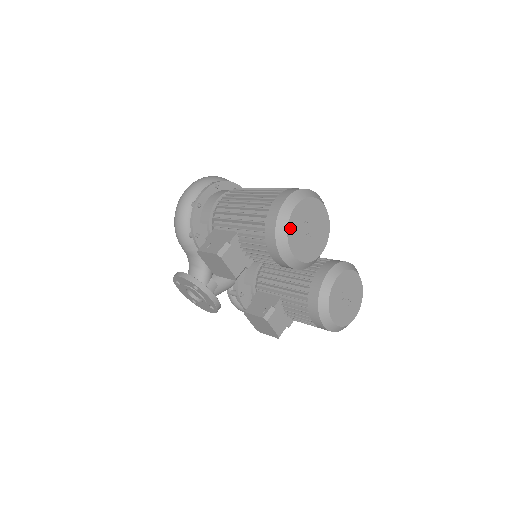
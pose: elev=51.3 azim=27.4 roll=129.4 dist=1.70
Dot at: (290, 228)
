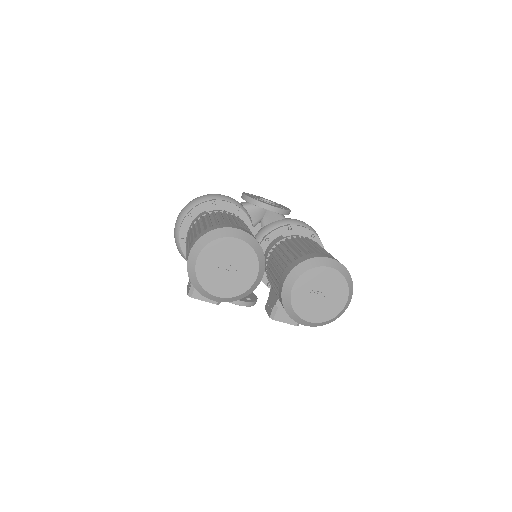
Dot at: (202, 280)
